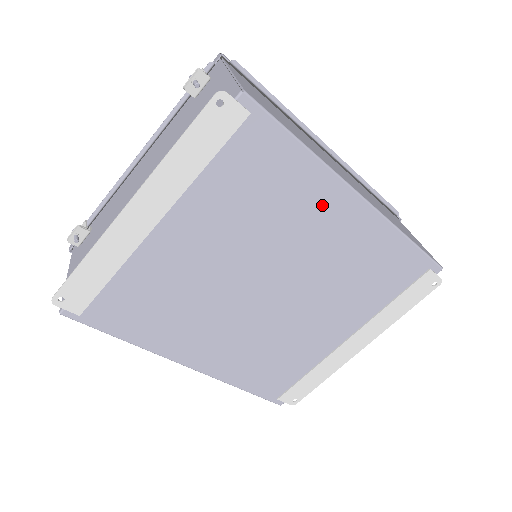
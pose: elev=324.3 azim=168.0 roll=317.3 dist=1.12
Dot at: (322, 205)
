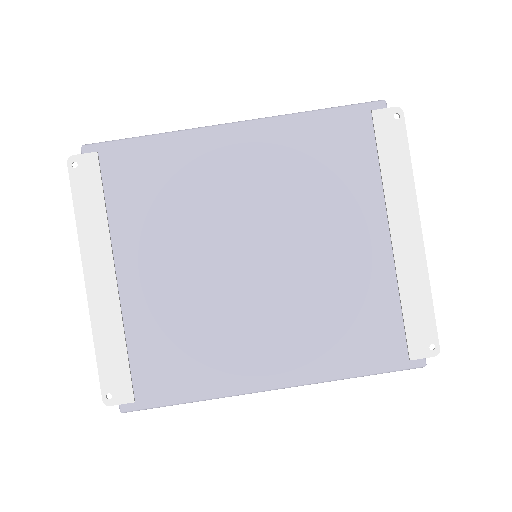
Dot at: (212, 156)
